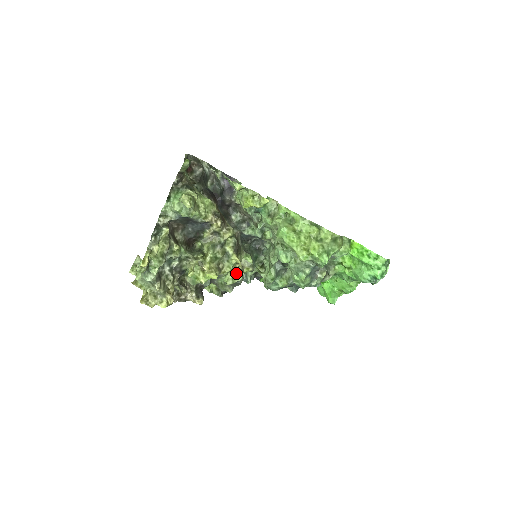
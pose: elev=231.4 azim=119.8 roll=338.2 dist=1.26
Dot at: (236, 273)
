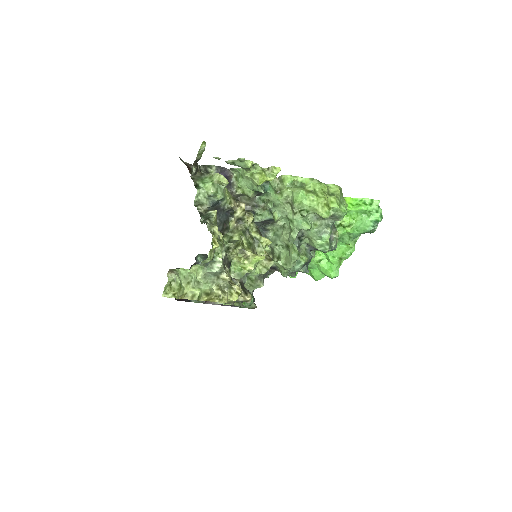
Dot at: (265, 260)
